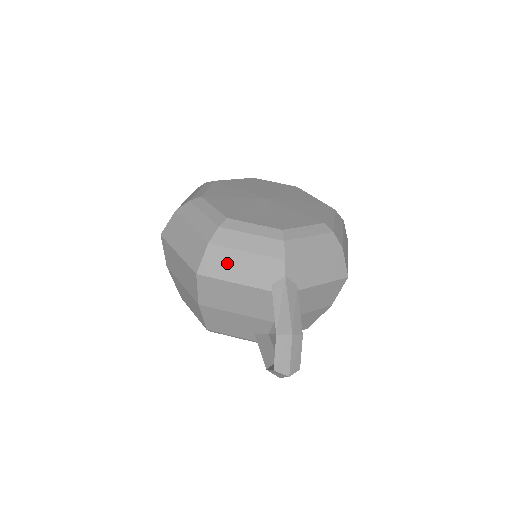
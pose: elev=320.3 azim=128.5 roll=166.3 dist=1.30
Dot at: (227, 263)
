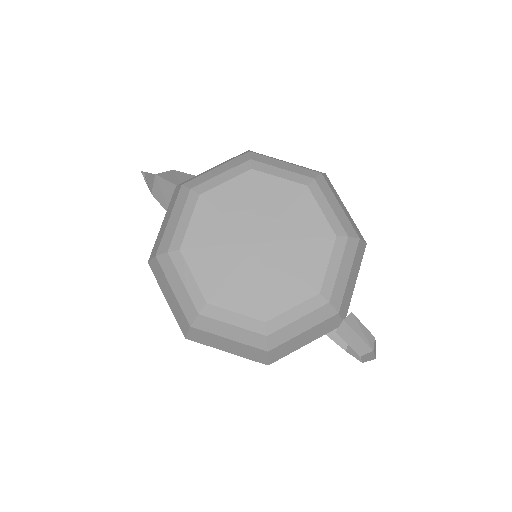
Dot at: (290, 346)
